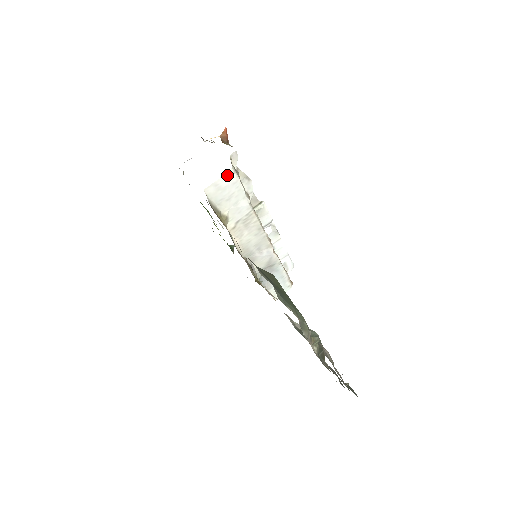
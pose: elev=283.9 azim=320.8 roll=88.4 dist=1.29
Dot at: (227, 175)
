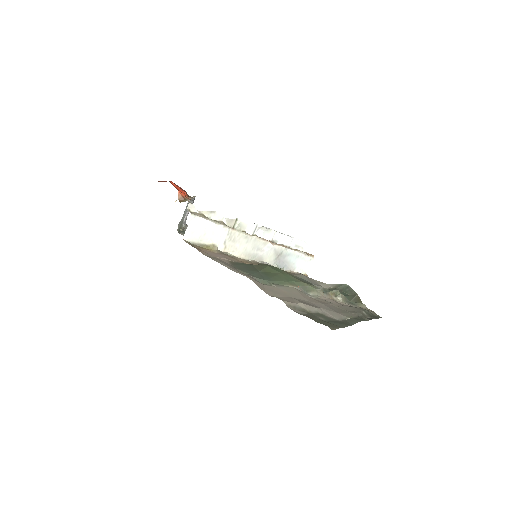
Dot at: (191, 221)
